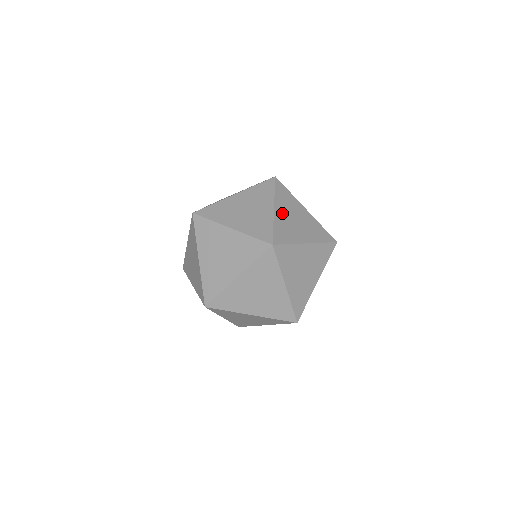
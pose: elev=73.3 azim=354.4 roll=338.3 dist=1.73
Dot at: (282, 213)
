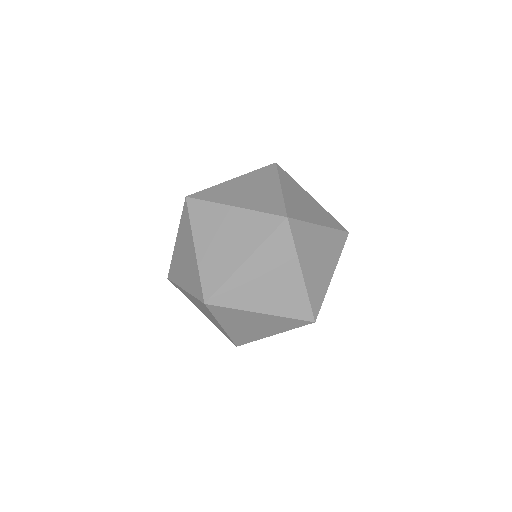
Dot at: (290, 193)
